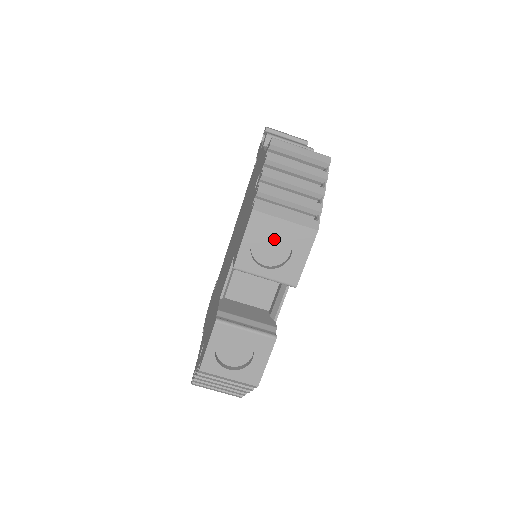
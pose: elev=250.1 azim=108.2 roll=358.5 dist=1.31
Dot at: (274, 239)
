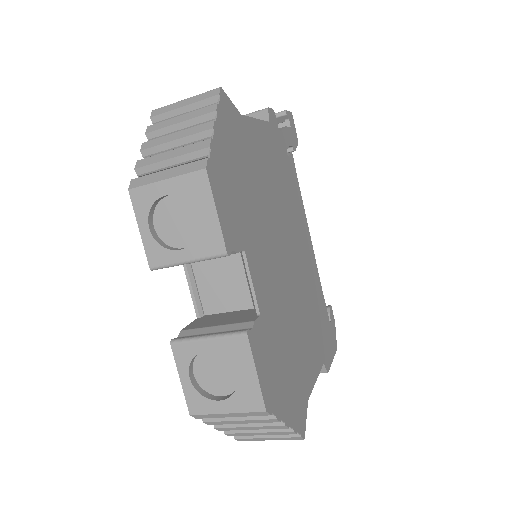
Dot at: (174, 210)
